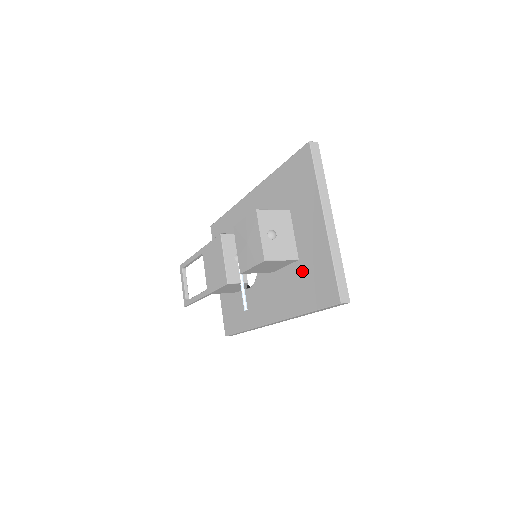
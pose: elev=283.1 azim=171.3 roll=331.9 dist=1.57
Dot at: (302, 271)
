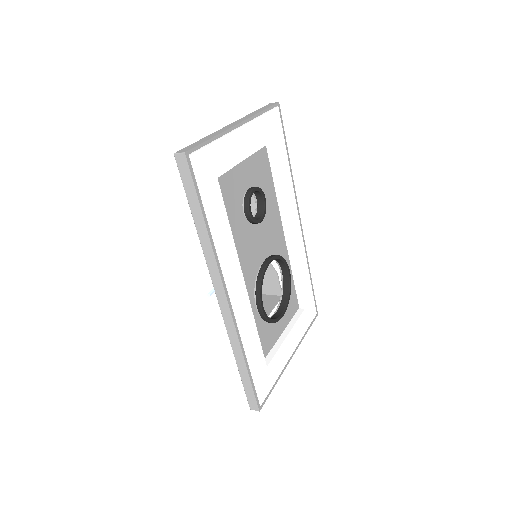
Dot at: occluded
